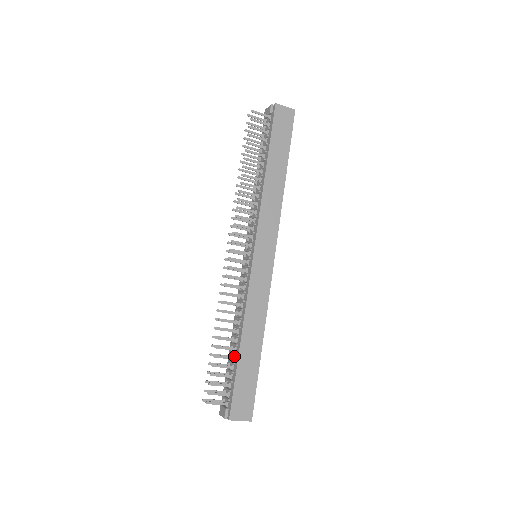
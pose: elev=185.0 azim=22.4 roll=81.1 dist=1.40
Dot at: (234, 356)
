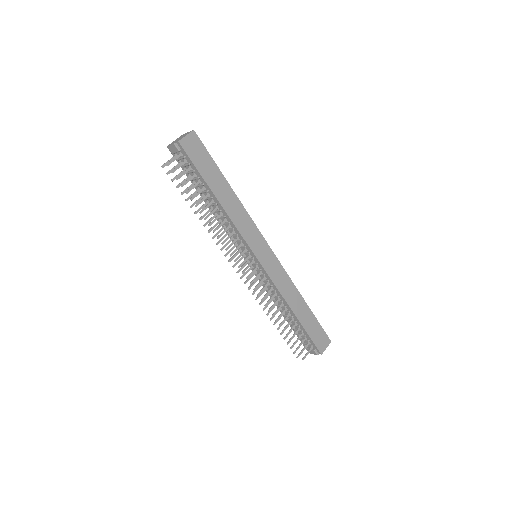
Dot at: (295, 323)
